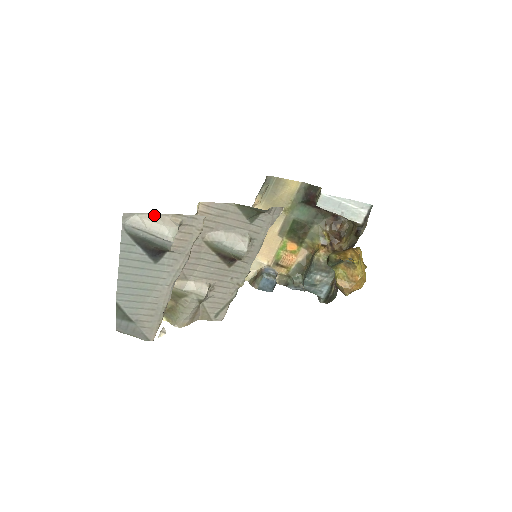
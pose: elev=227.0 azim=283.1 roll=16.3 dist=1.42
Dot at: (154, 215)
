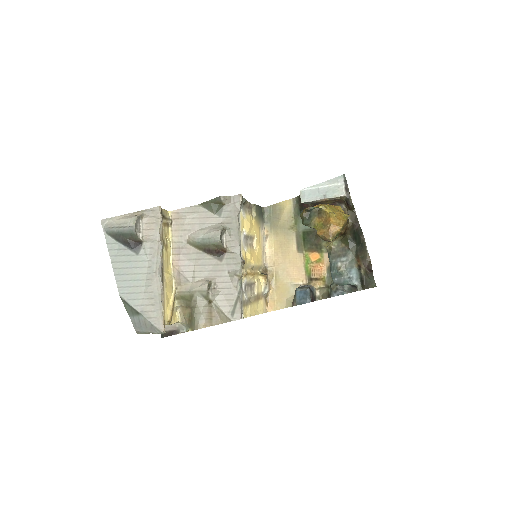
Dot at: (122, 216)
